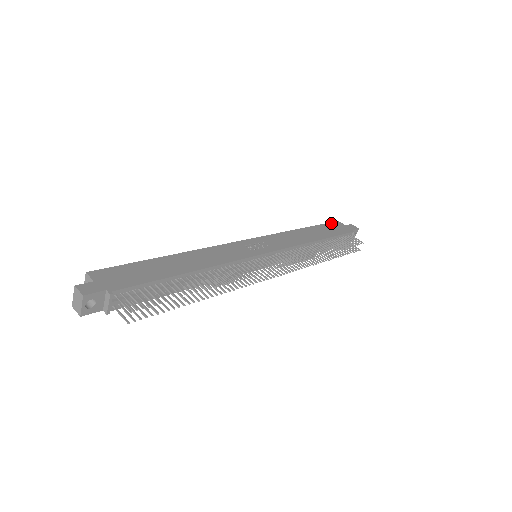
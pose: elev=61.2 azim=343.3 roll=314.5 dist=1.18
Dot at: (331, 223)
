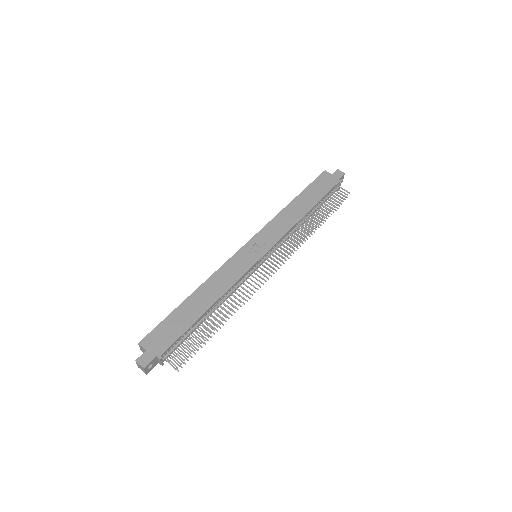
Dot at: (318, 178)
